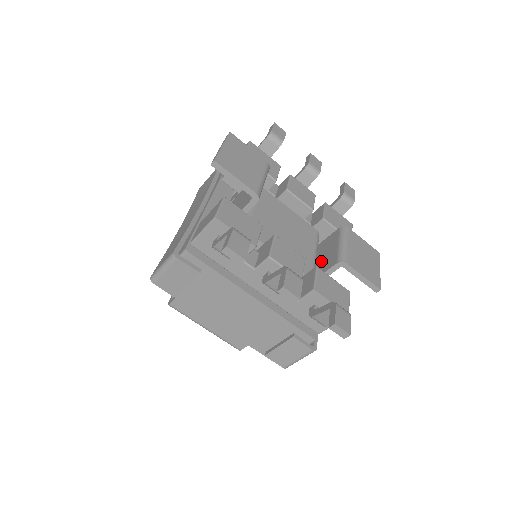
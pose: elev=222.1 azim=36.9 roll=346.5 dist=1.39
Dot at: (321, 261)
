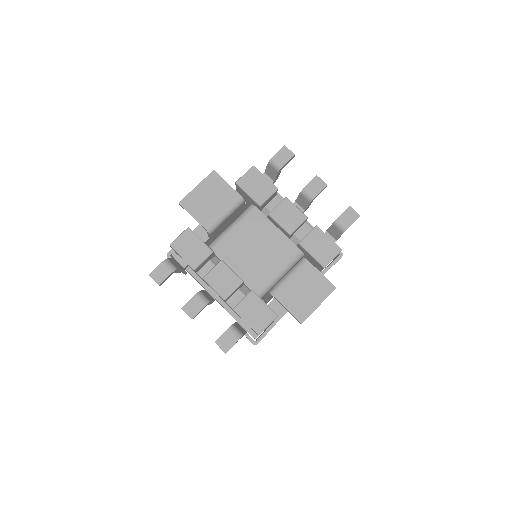
Dot at: occluded
